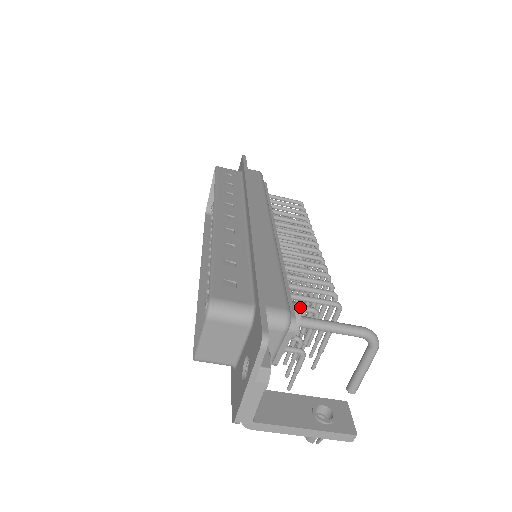
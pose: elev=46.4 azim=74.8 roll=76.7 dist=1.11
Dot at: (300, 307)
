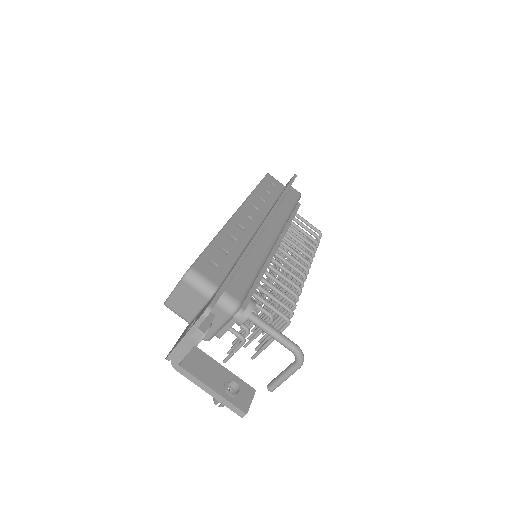
Dot at: occluded
